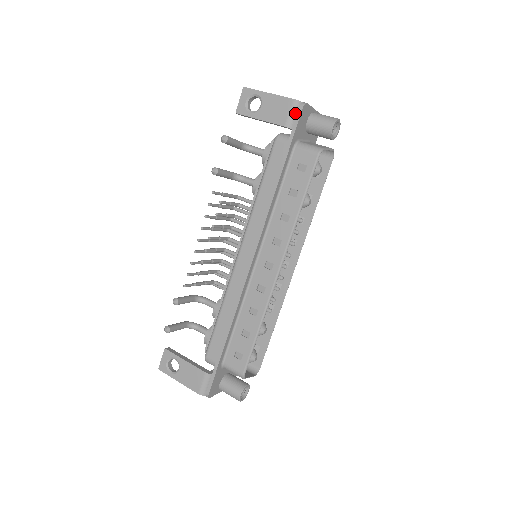
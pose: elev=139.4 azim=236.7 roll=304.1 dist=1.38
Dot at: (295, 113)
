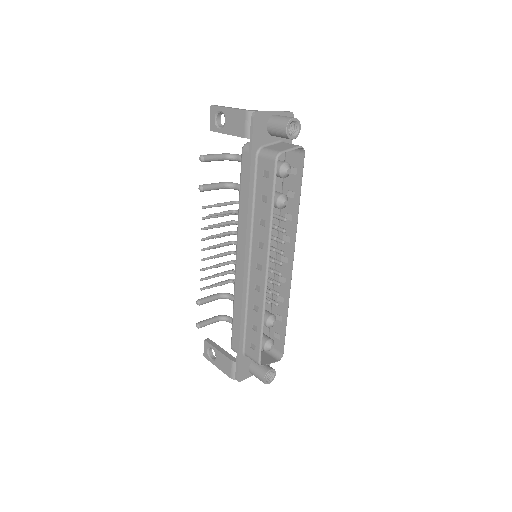
Dot at: (250, 123)
